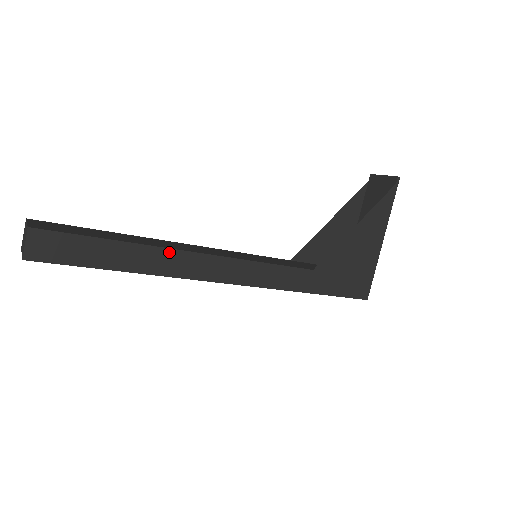
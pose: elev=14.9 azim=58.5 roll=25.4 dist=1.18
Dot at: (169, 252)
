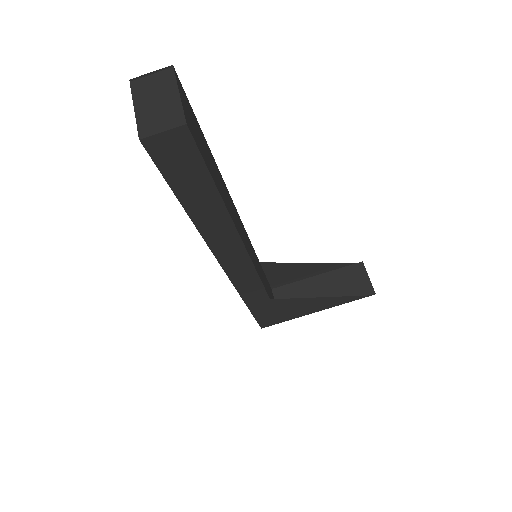
Dot at: (232, 229)
